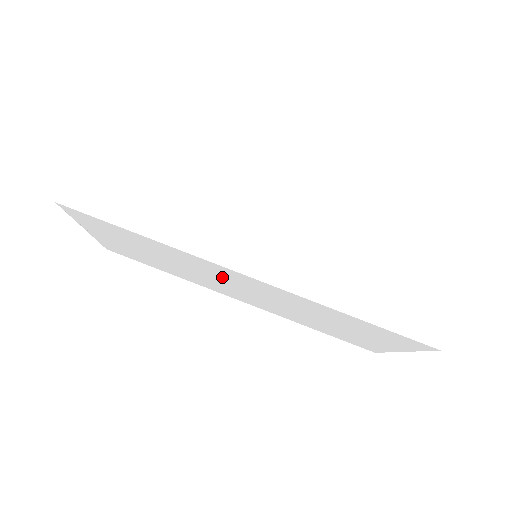
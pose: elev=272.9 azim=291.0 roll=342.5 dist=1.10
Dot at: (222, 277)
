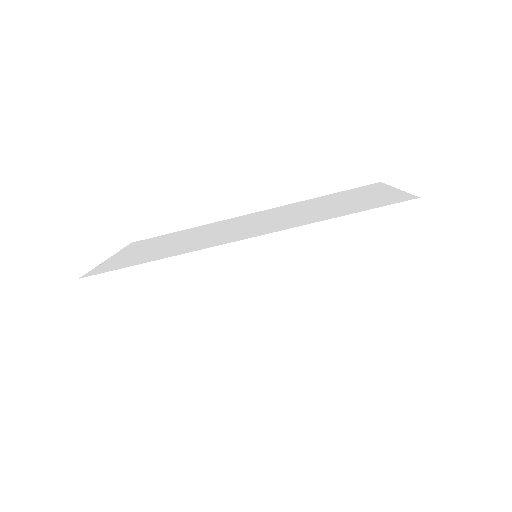
Dot at: occluded
